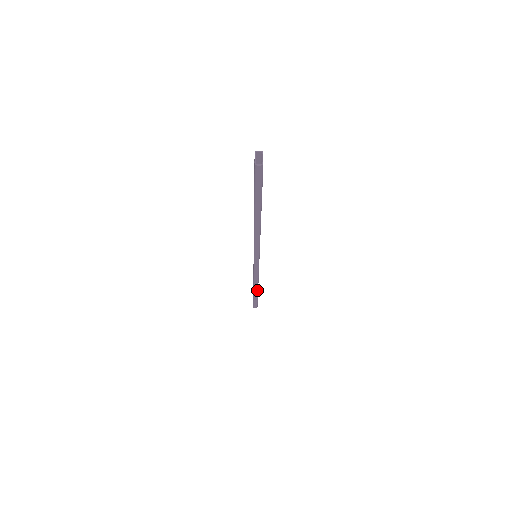
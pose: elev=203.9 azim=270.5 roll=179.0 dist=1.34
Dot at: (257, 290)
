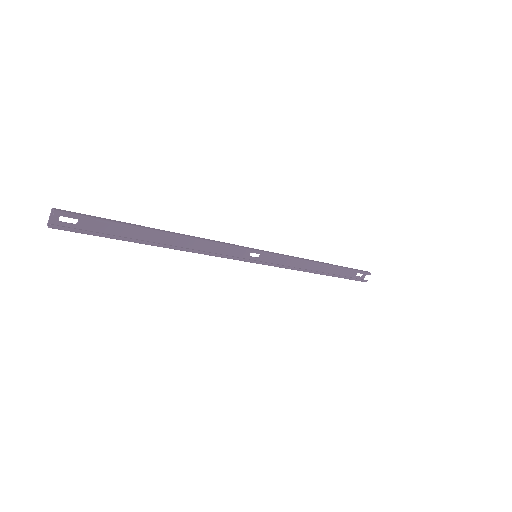
Dot at: (324, 274)
